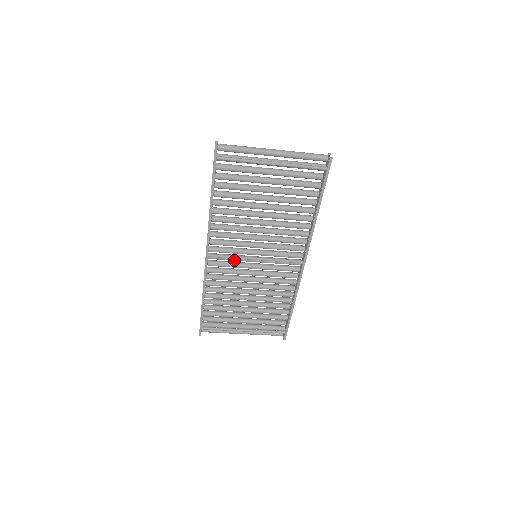
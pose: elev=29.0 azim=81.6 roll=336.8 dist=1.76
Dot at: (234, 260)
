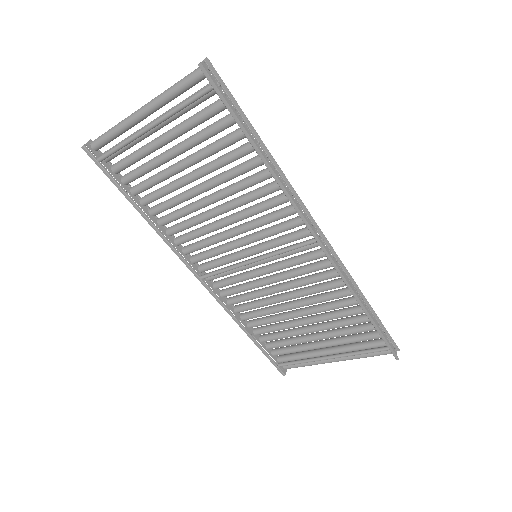
Dot at: (235, 272)
